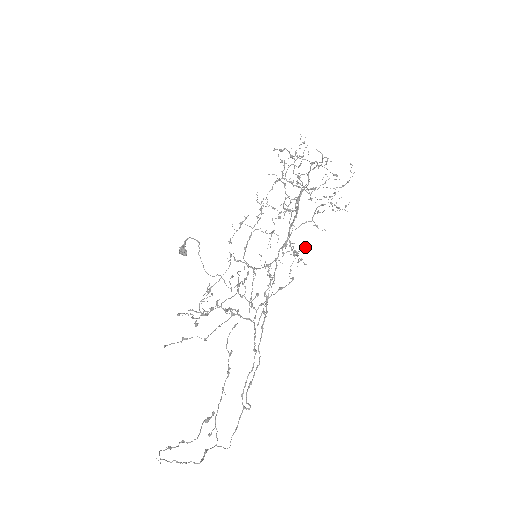
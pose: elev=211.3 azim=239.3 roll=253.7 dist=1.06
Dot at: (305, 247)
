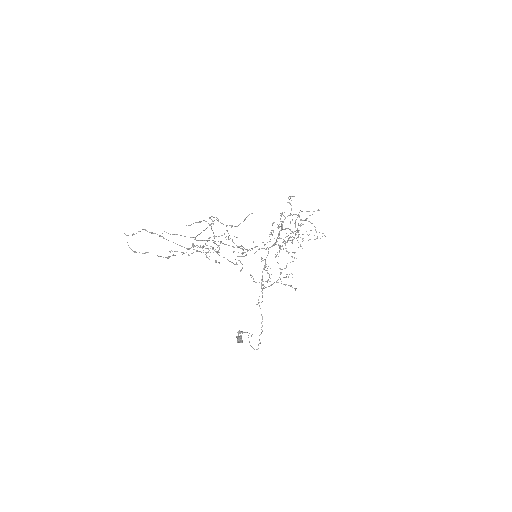
Dot at: (274, 222)
